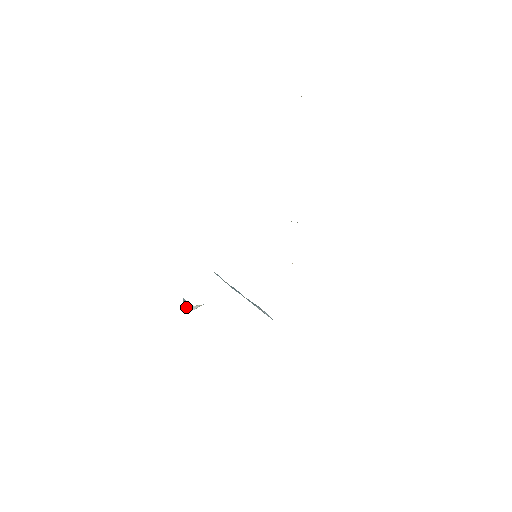
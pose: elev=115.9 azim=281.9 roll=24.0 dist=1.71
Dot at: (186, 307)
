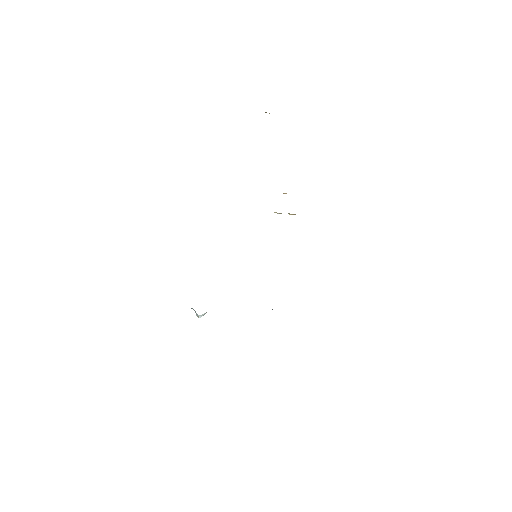
Dot at: (195, 312)
